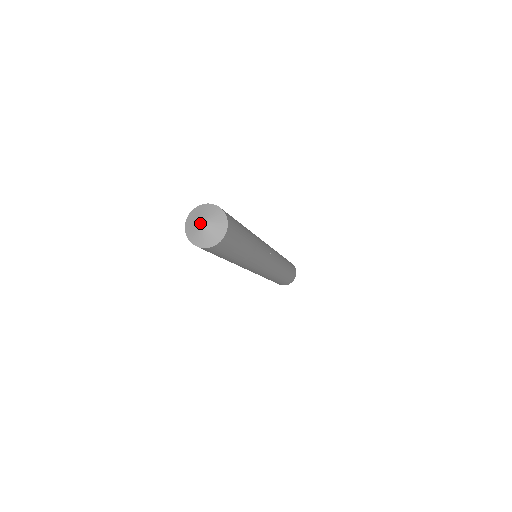
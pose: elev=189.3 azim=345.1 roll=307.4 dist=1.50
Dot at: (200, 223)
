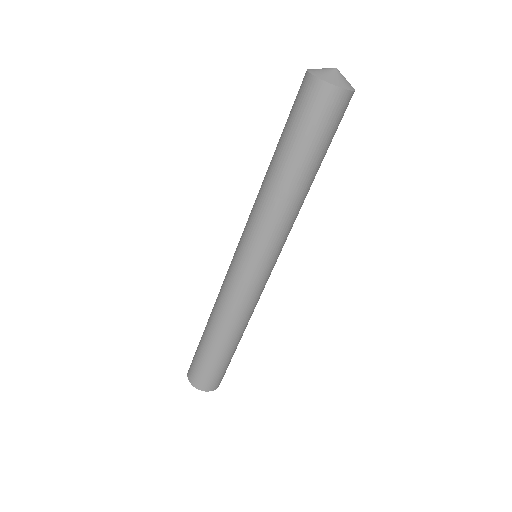
Dot at: occluded
